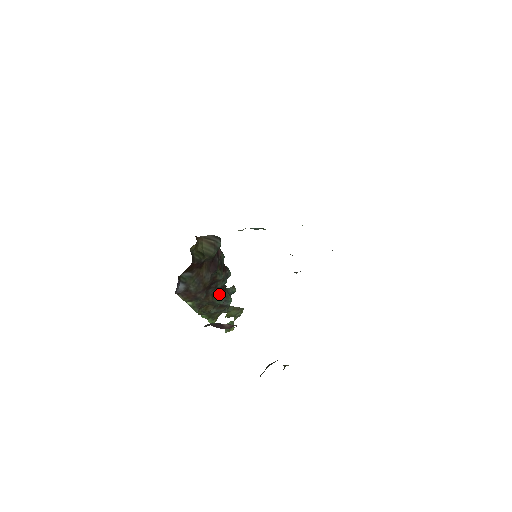
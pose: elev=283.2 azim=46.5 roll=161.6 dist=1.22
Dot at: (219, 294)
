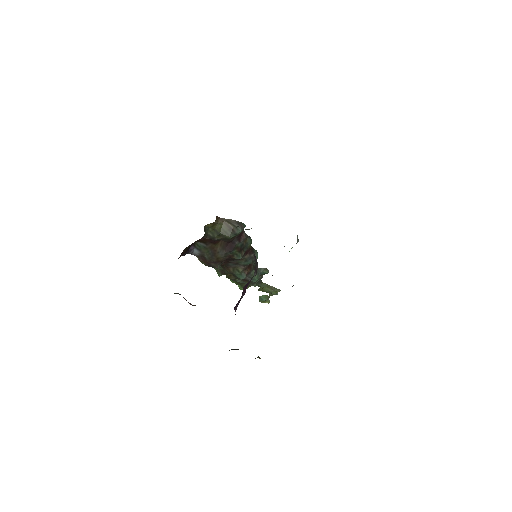
Dot at: (241, 270)
